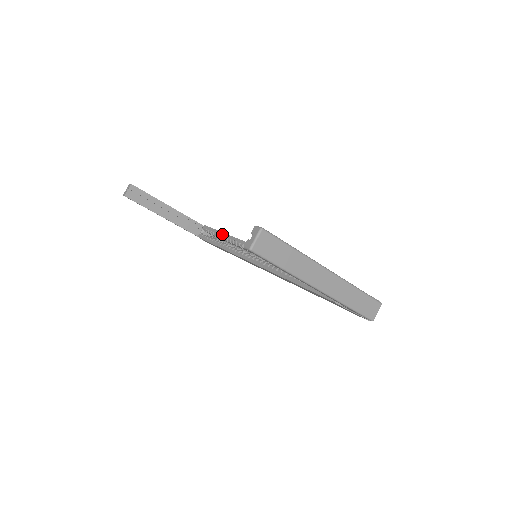
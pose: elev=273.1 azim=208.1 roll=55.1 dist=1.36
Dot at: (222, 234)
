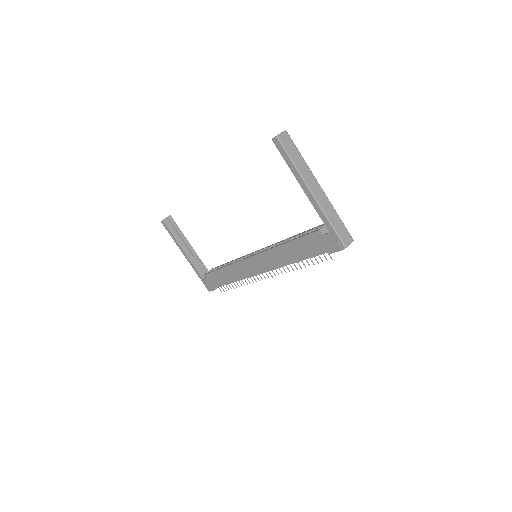
Dot at: (228, 262)
